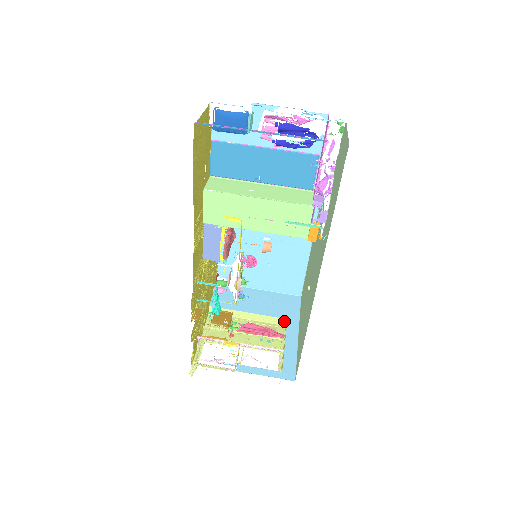
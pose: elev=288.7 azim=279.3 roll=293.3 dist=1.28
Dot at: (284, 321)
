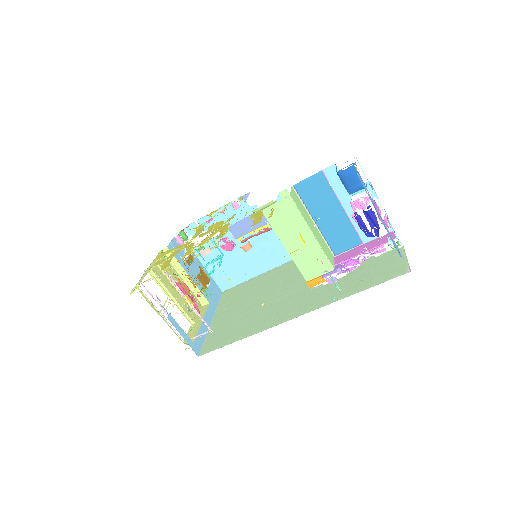
Dot at: (206, 302)
